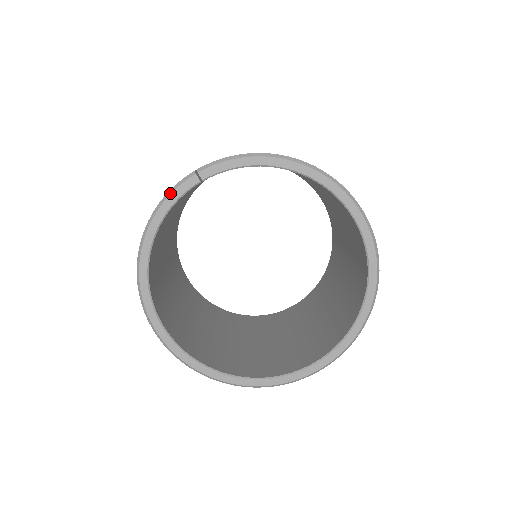
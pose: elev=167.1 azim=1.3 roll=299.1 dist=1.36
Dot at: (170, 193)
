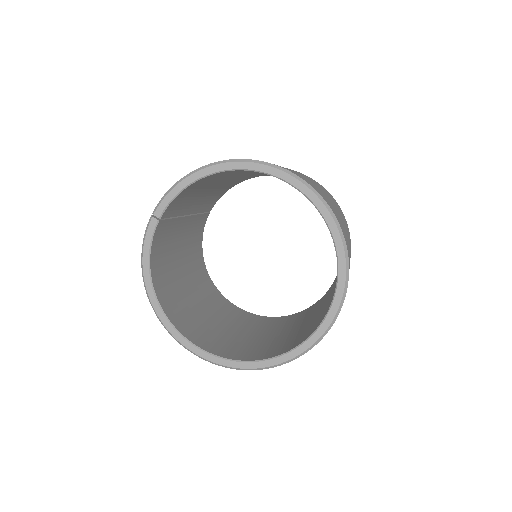
Dot at: (144, 240)
